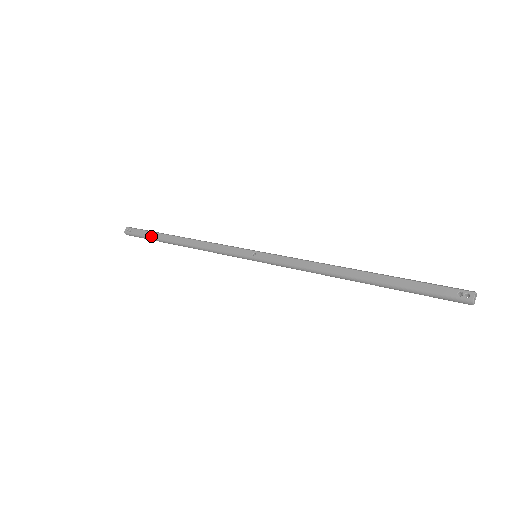
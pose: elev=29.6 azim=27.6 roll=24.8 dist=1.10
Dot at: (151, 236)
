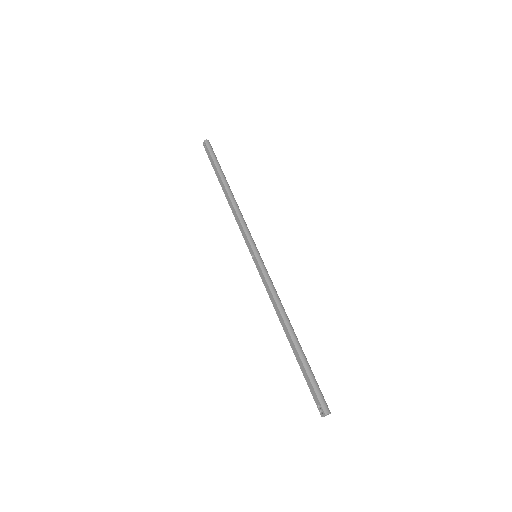
Dot at: (213, 168)
